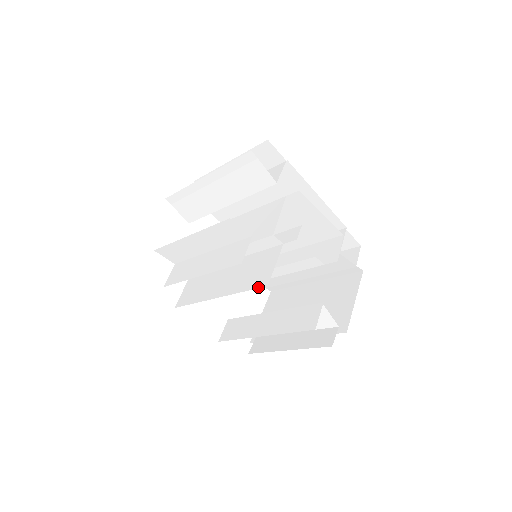
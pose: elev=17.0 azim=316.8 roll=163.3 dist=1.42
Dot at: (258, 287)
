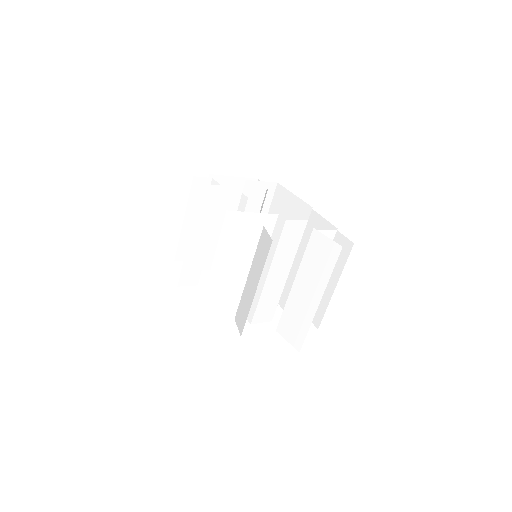
Dot at: occluded
